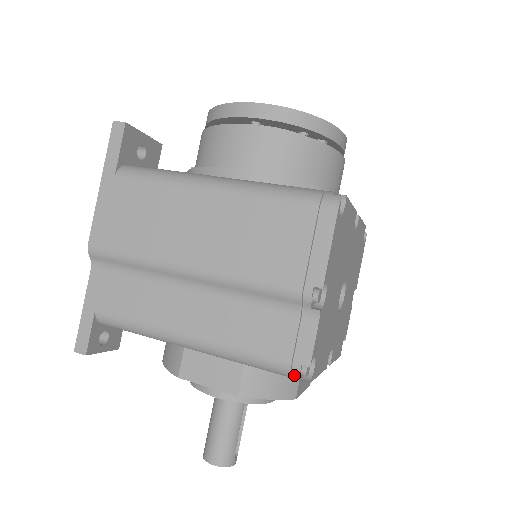
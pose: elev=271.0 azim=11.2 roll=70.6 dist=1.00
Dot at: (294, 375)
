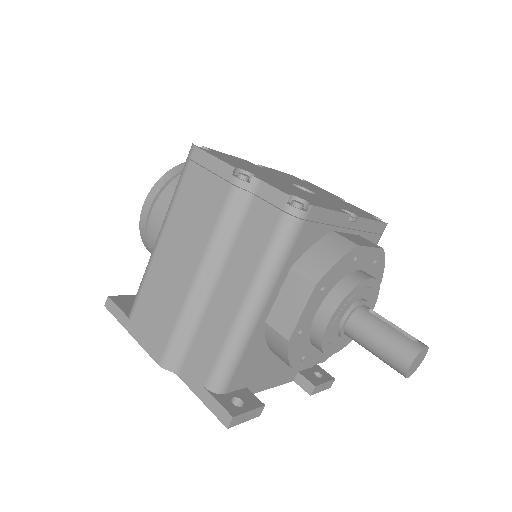
Dot at: (296, 214)
